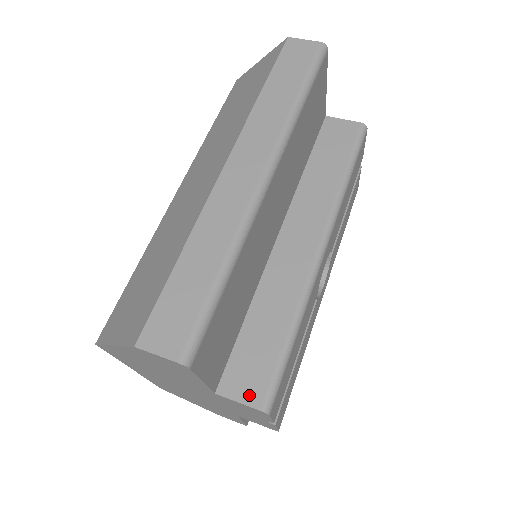
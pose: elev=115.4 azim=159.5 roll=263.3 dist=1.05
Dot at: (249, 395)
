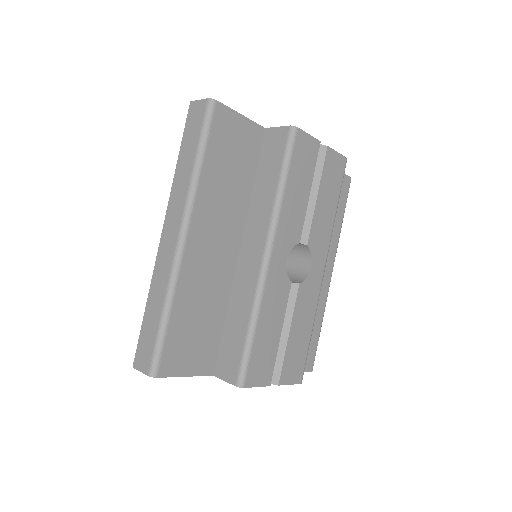
Dot at: (229, 376)
